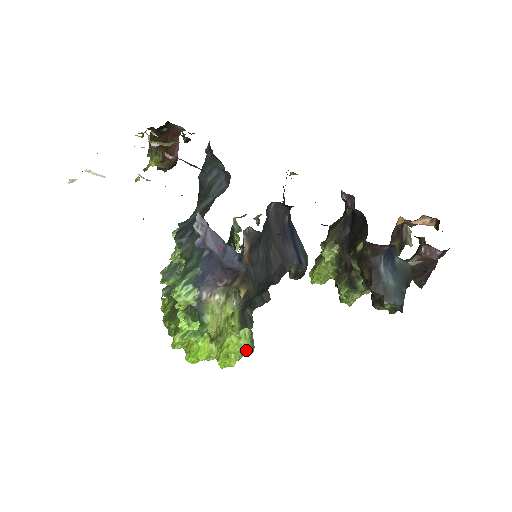
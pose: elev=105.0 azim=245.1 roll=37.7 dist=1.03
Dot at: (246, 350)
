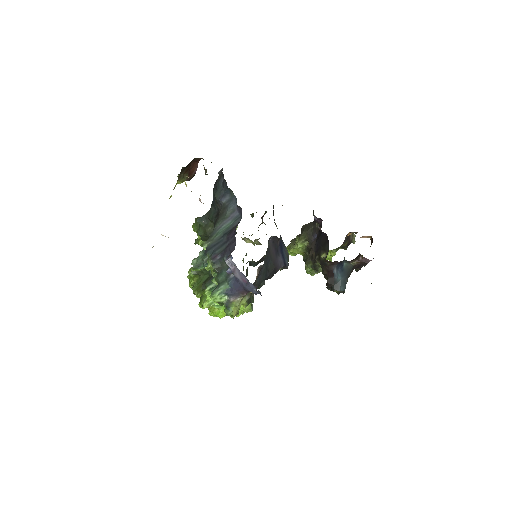
Dot at: (248, 311)
